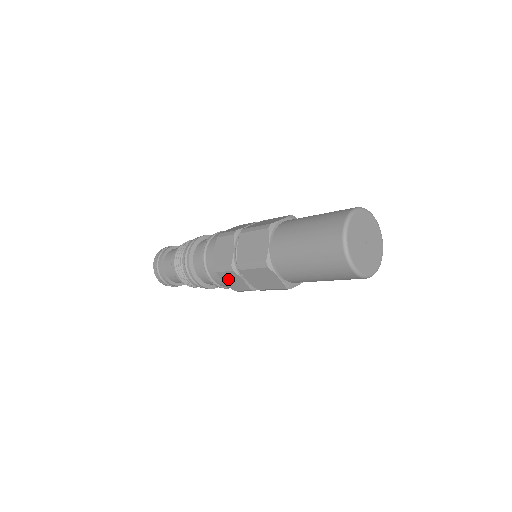
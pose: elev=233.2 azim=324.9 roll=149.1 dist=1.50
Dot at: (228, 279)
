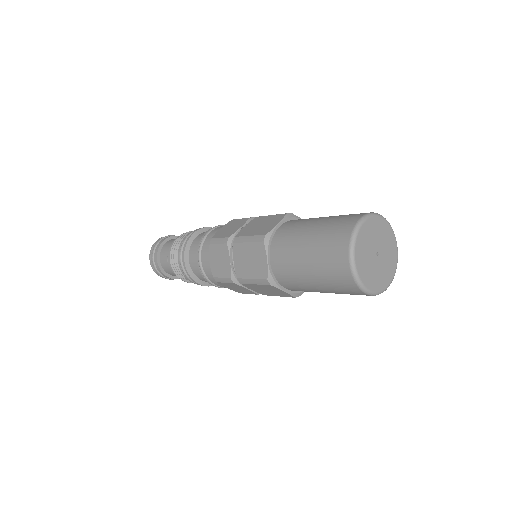
Dot at: (231, 287)
